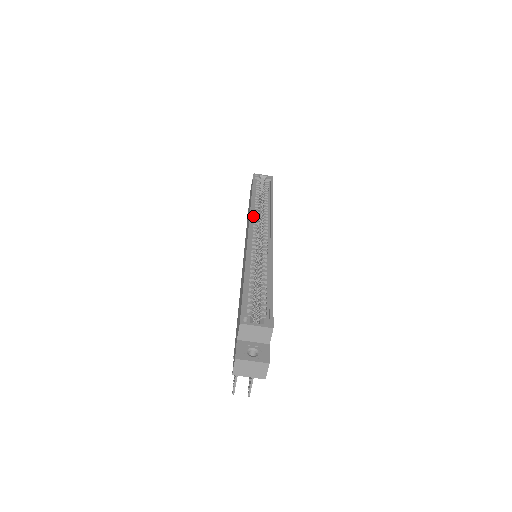
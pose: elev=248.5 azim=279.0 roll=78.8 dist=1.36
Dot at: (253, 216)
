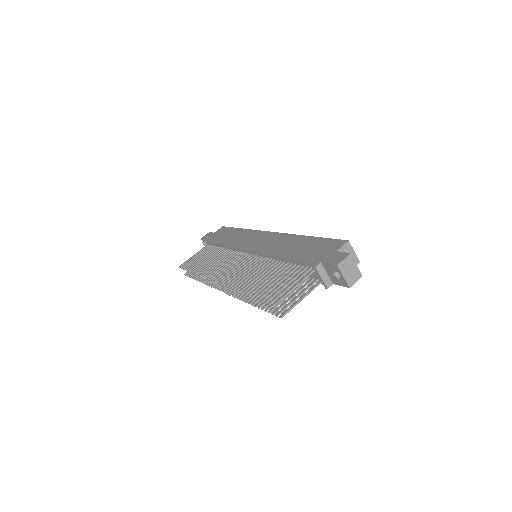
Dot at: occluded
